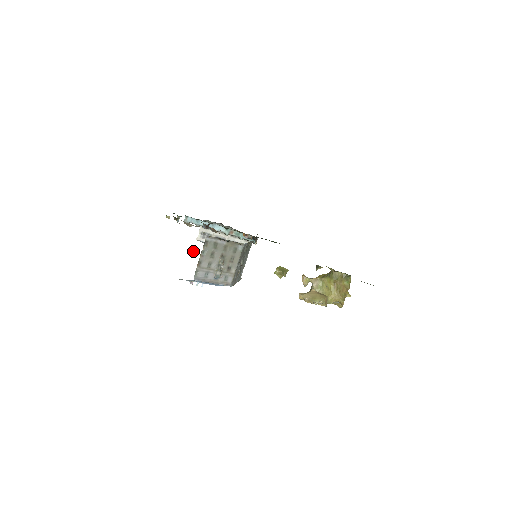
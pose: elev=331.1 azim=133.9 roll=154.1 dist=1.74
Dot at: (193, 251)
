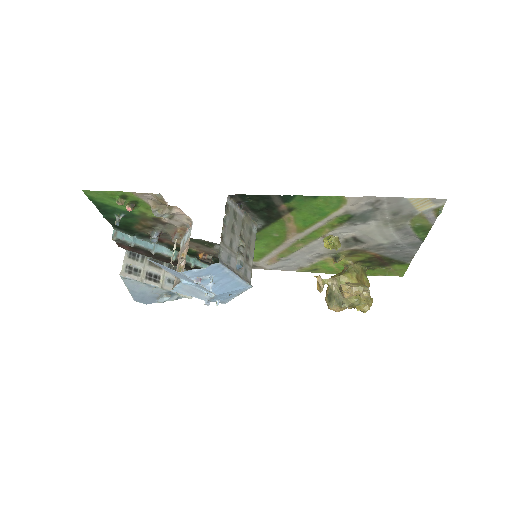
Dot at: (175, 246)
